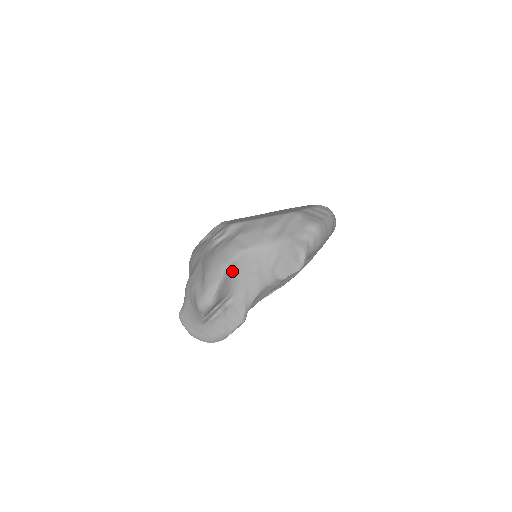
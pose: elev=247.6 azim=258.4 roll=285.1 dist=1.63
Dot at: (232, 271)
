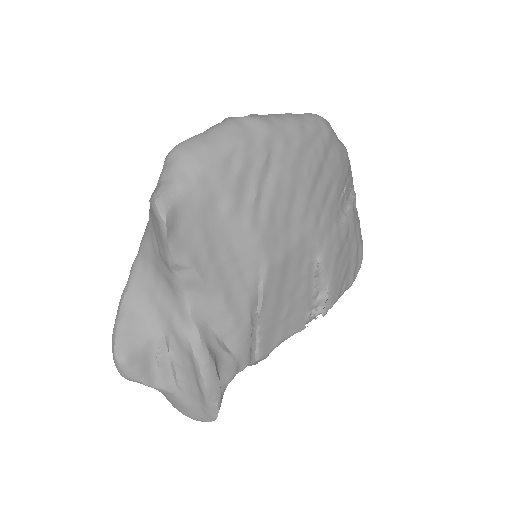
Dot at: (135, 299)
